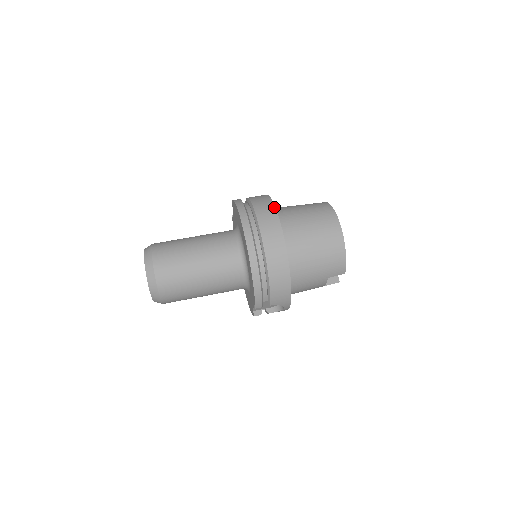
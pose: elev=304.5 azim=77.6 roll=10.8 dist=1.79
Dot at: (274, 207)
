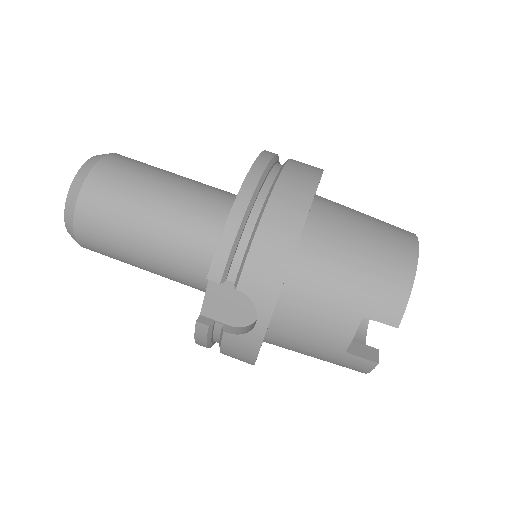
Dot at: occluded
